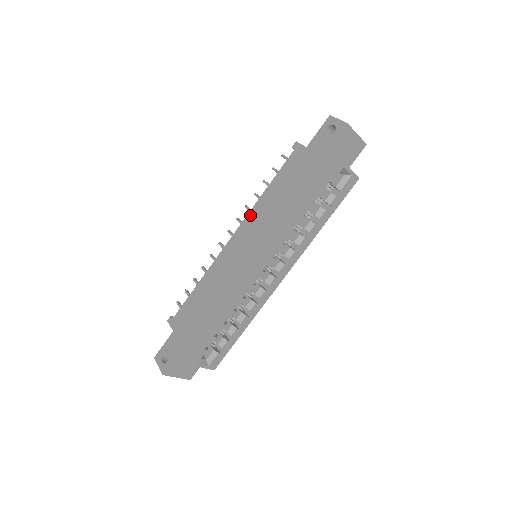
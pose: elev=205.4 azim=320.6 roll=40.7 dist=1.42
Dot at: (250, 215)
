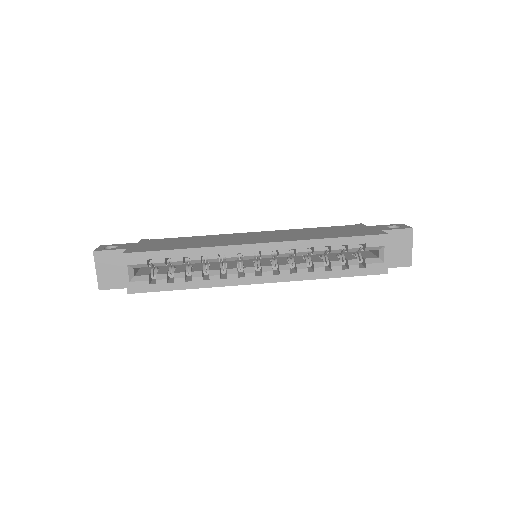
Dot at: (282, 230)
